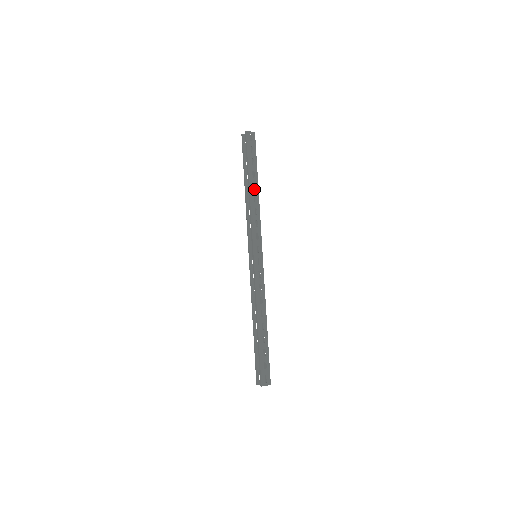
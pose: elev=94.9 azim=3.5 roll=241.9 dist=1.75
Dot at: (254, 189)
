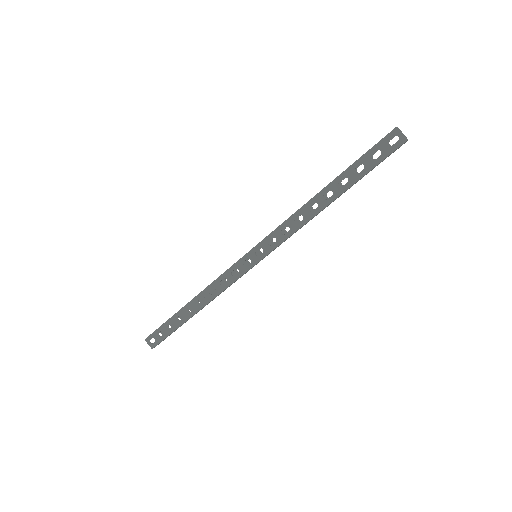
Dot at: occluded
